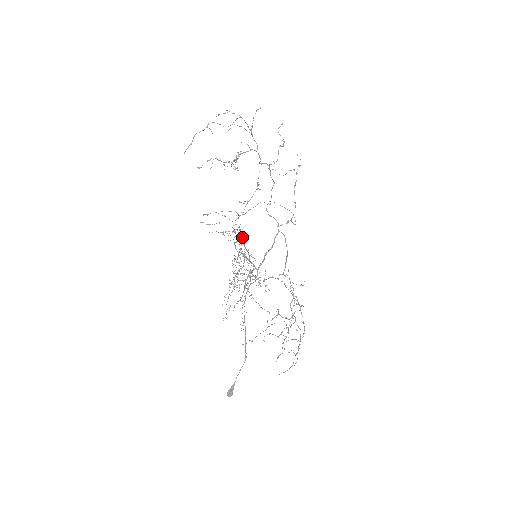
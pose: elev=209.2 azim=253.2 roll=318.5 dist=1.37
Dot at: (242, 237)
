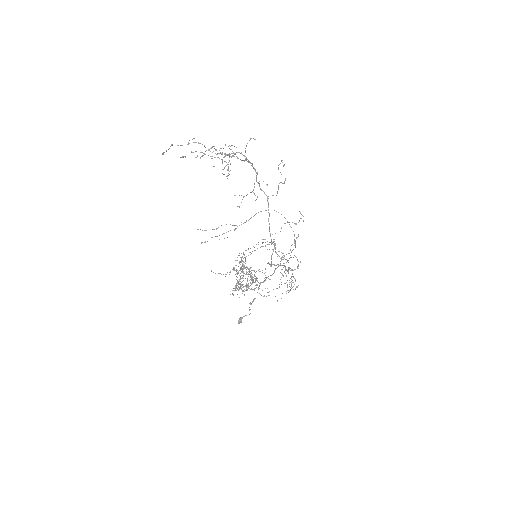
Dot at: occluded
